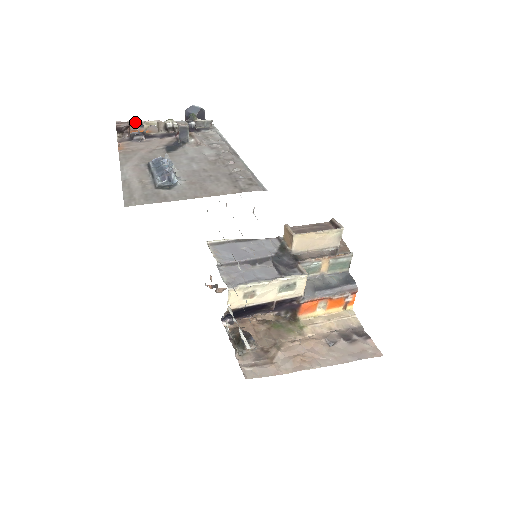
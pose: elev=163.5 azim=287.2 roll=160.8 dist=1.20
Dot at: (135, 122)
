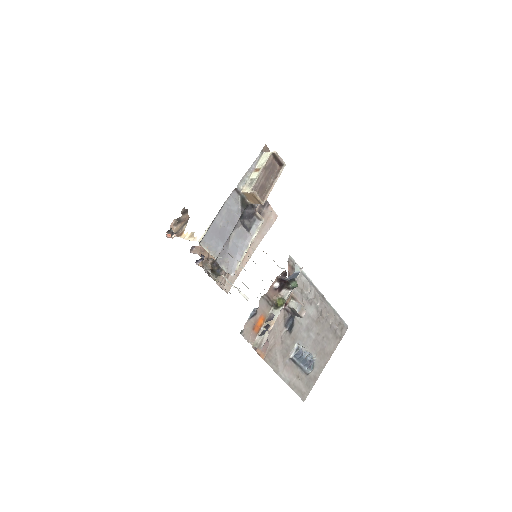
Dot at: occluded
